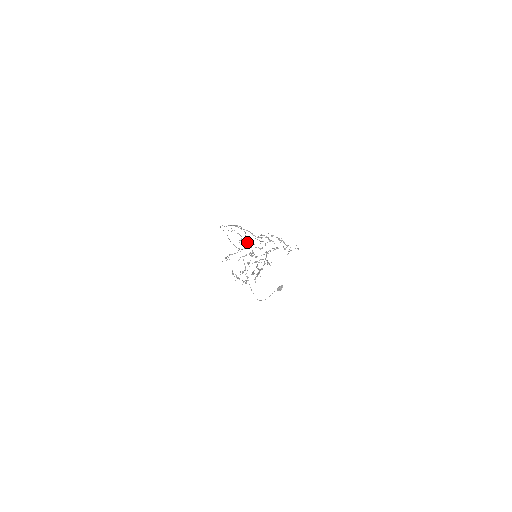
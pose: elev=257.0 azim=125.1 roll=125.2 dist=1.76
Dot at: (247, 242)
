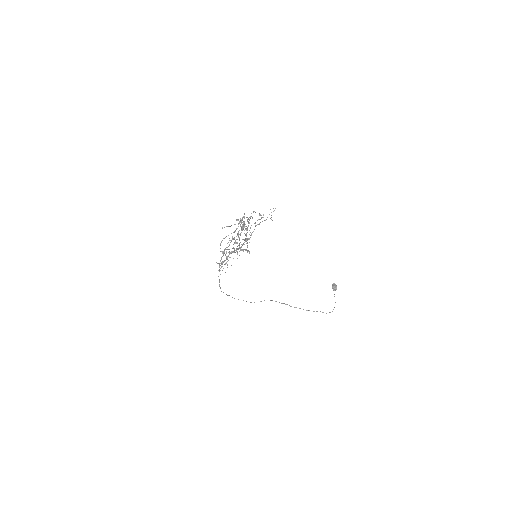
Dot at: occluded
